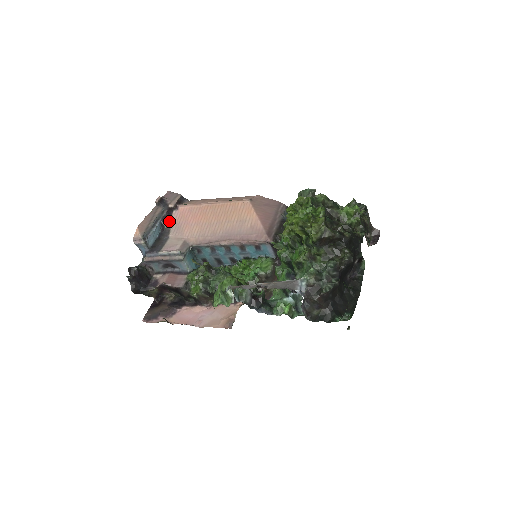
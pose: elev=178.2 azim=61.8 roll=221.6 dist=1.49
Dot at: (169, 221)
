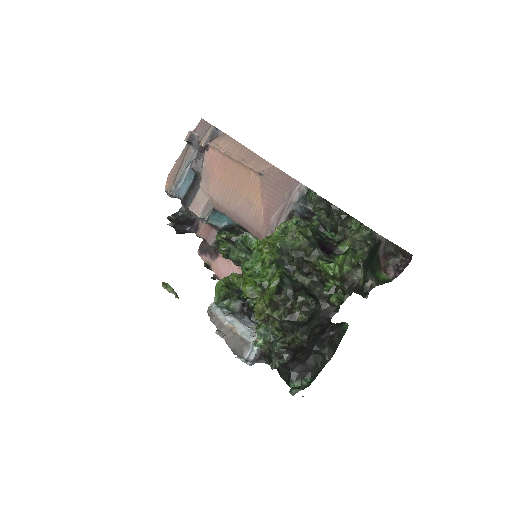
Dot at: (200, 164)
